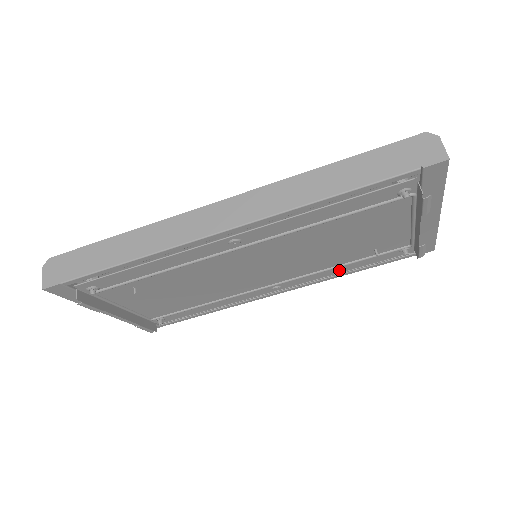
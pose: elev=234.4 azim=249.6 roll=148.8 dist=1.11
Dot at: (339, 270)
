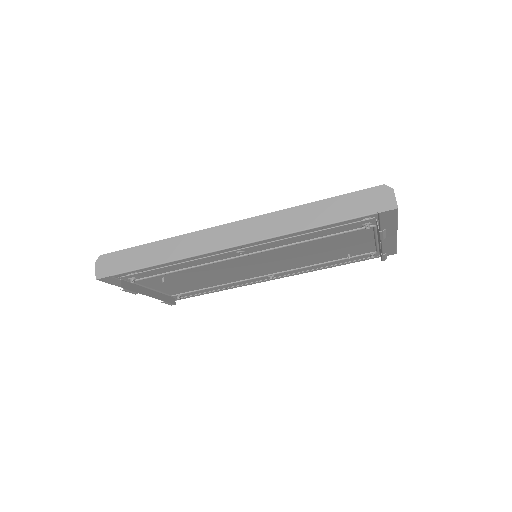
Dot at: (321, 266)
